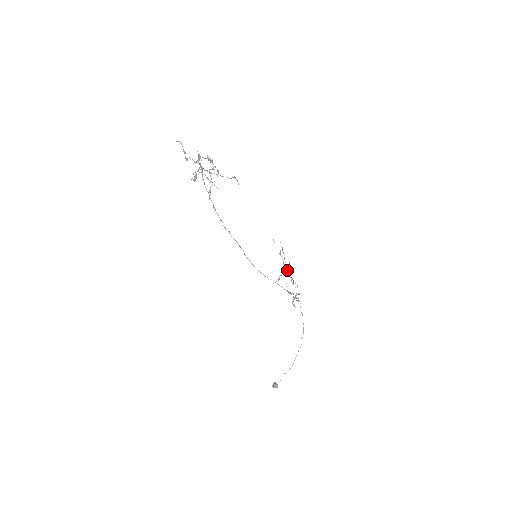
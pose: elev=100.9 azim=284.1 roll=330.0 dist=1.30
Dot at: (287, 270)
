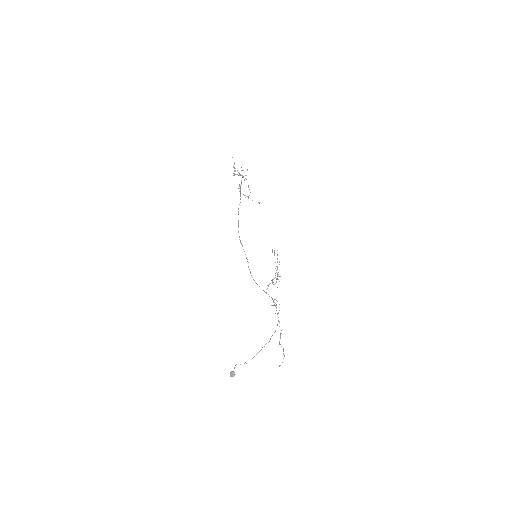
Dot at: occluded
